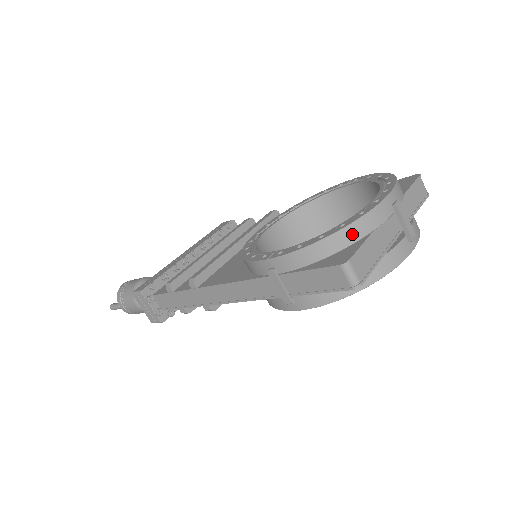
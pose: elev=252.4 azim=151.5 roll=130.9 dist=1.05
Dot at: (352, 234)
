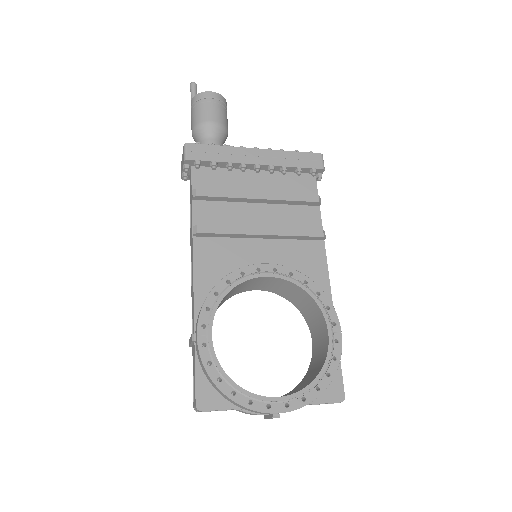
Dot at: (230, 400)
